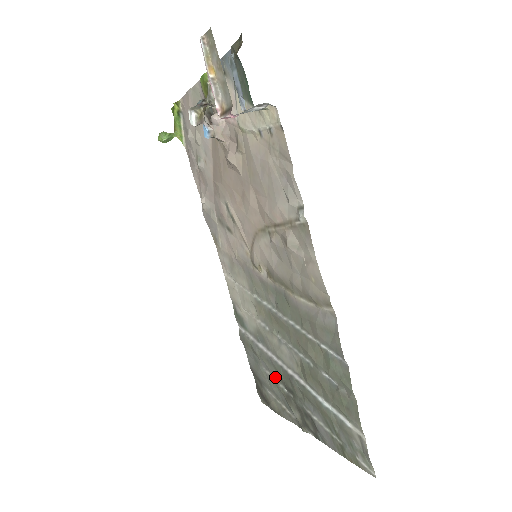
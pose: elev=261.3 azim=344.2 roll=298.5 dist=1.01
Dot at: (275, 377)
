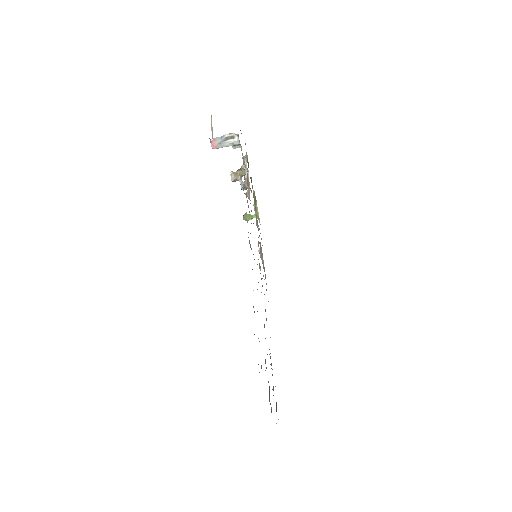
Dot at: occluded
